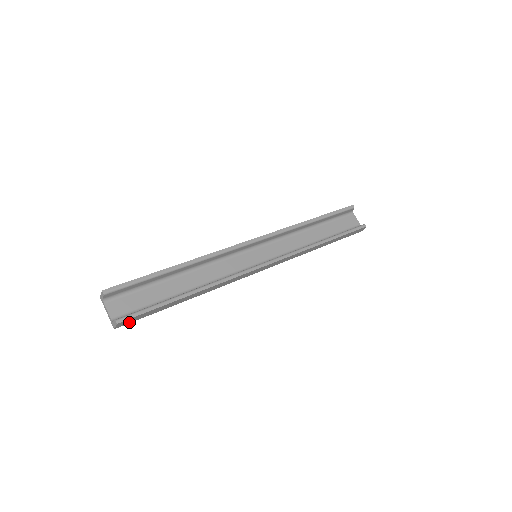
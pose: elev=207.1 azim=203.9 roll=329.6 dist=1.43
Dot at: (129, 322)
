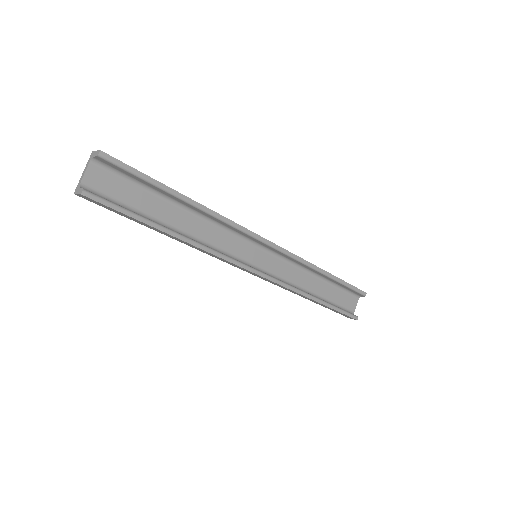
Dot at: (94, 202)
